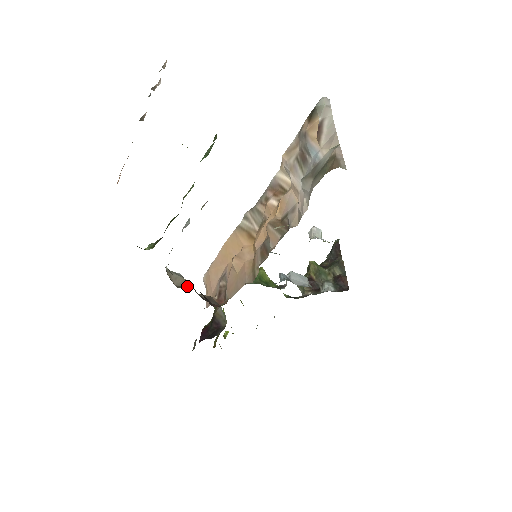
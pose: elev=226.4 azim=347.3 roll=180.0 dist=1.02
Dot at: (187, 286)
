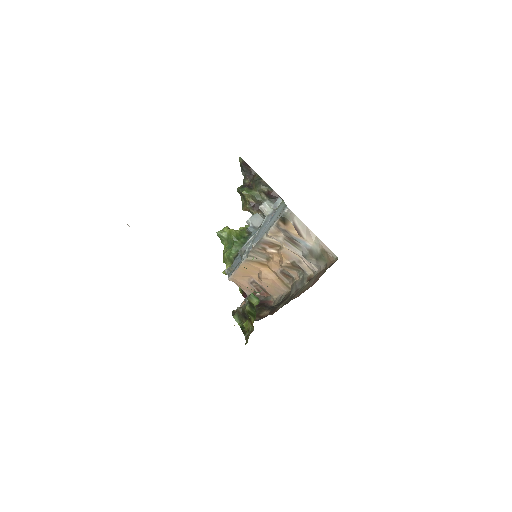
Dot at: occluded
